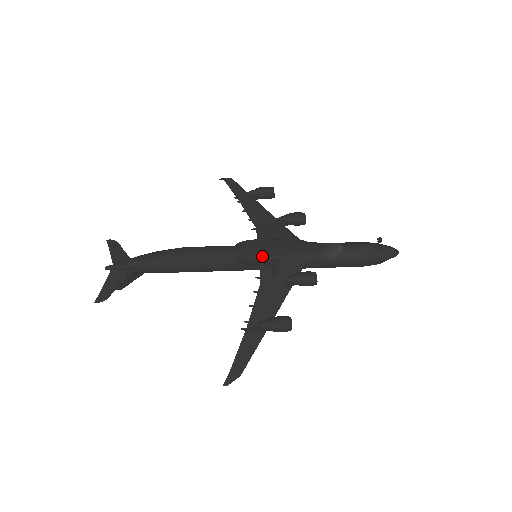
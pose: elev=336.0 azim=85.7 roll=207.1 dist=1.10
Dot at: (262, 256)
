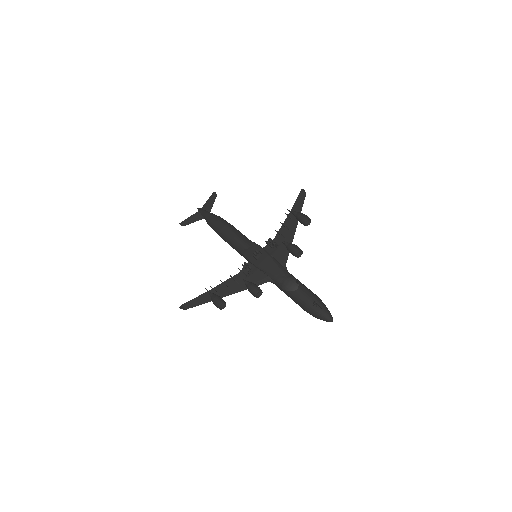
Dot at: (251, 259)
